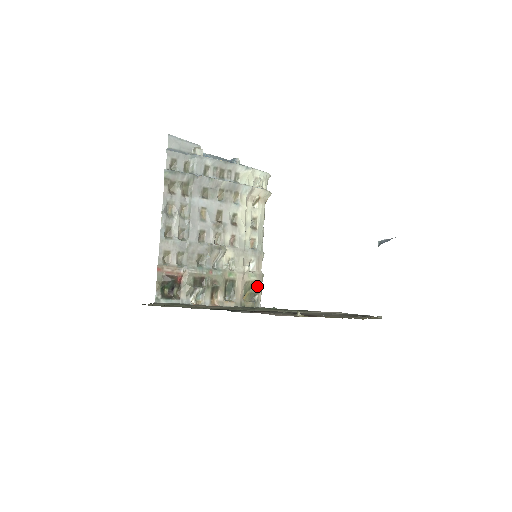
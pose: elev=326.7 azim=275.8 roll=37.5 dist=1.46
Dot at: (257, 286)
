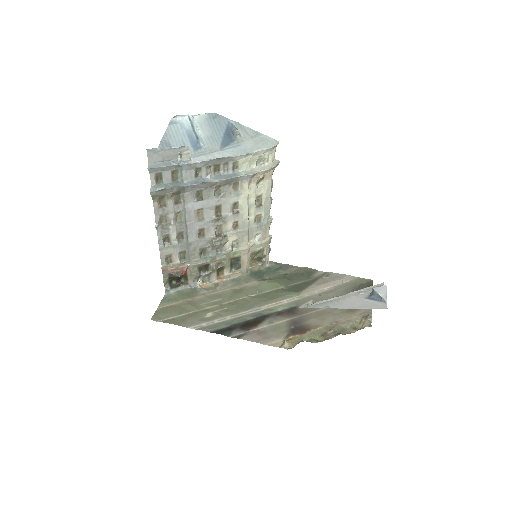
Dot at: (264, 251)
